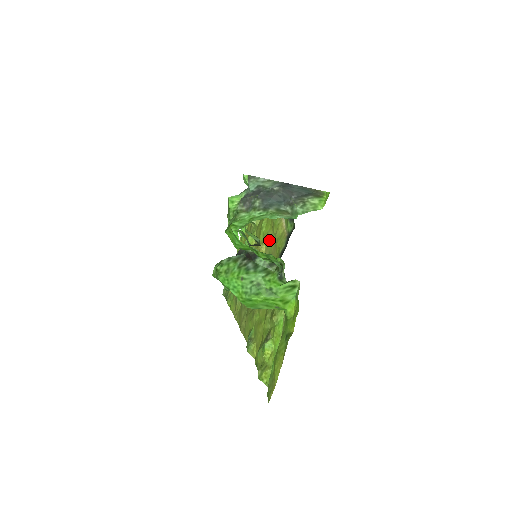
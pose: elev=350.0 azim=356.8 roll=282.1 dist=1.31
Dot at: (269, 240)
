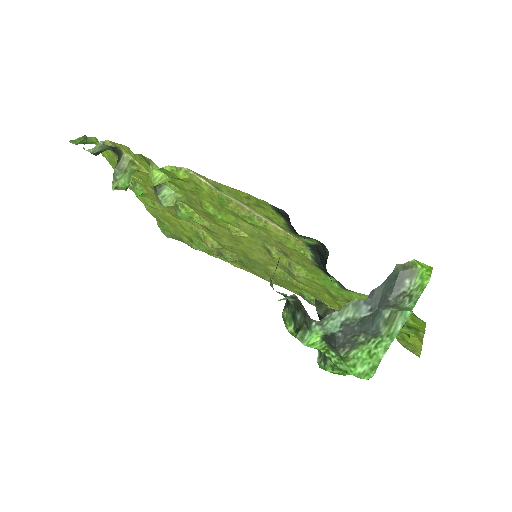
Dot at: (251, 232)
